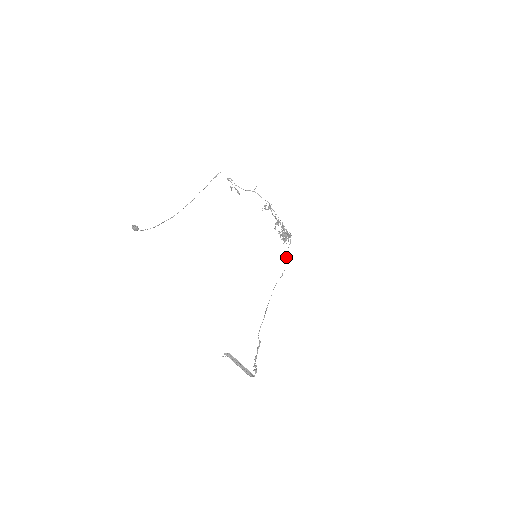
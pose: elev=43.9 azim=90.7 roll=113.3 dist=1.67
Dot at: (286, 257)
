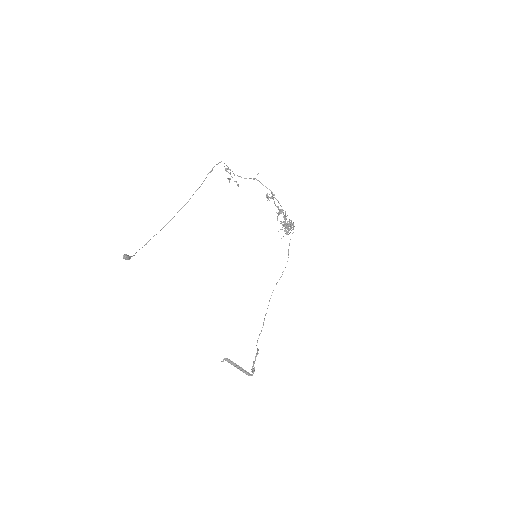
Dot at: (288, 251)
